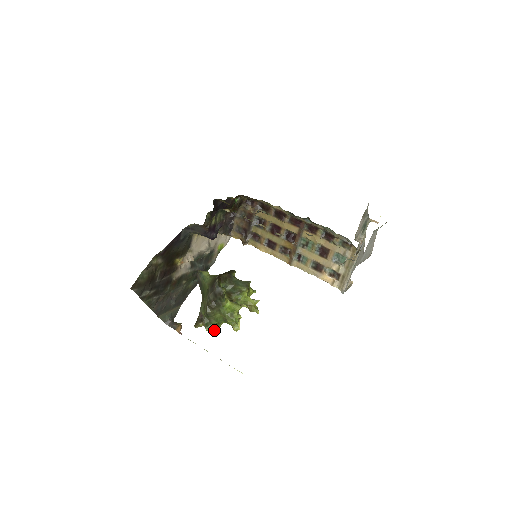
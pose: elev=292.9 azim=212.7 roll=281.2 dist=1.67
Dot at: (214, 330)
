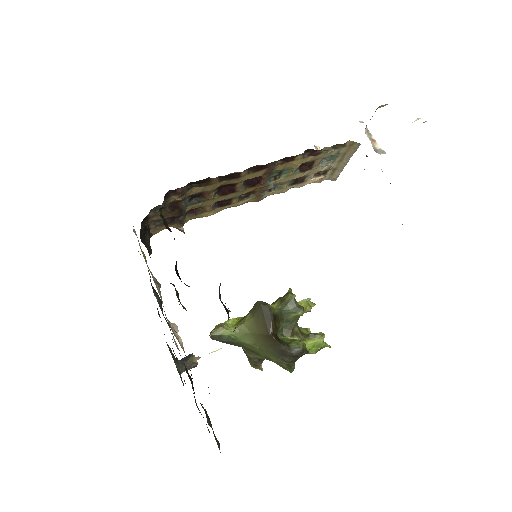
Dot at: occluded
